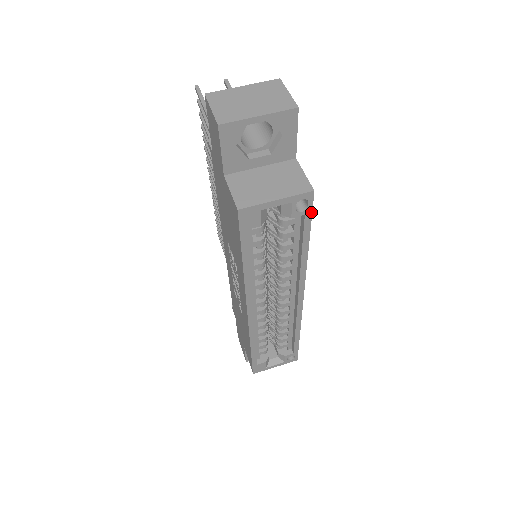
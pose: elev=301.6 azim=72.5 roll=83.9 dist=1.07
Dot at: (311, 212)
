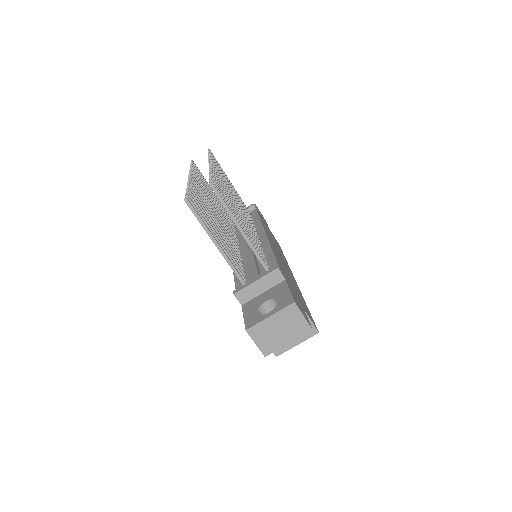
Dot at: (314, 323)
